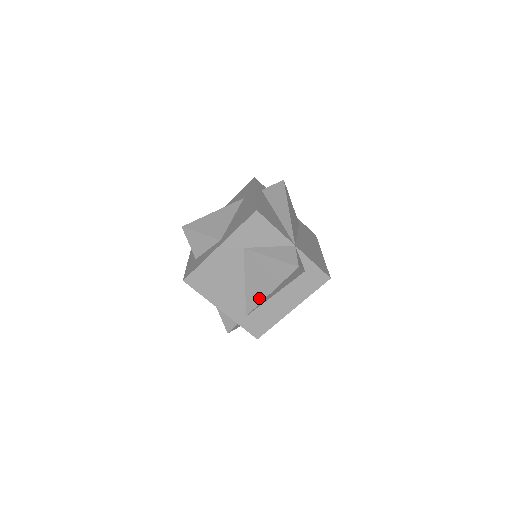
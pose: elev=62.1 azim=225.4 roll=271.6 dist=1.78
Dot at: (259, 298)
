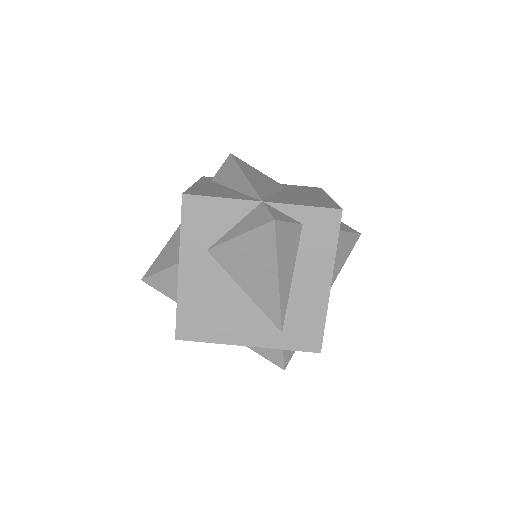
Dot at: (273, 298)
